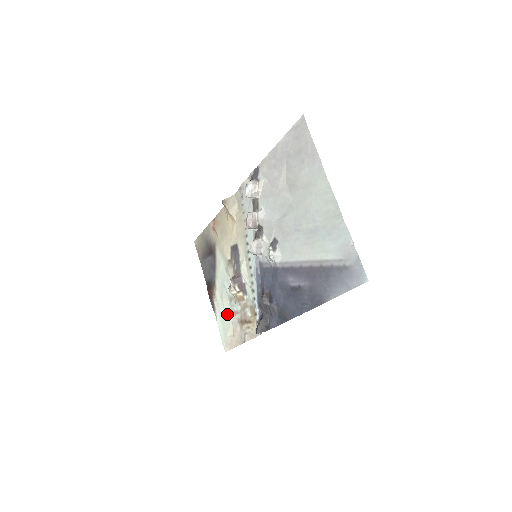
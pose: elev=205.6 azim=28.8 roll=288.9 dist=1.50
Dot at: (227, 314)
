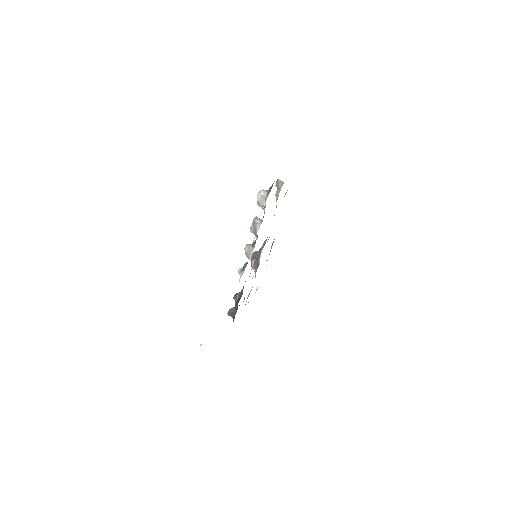
Dot at: occluded
